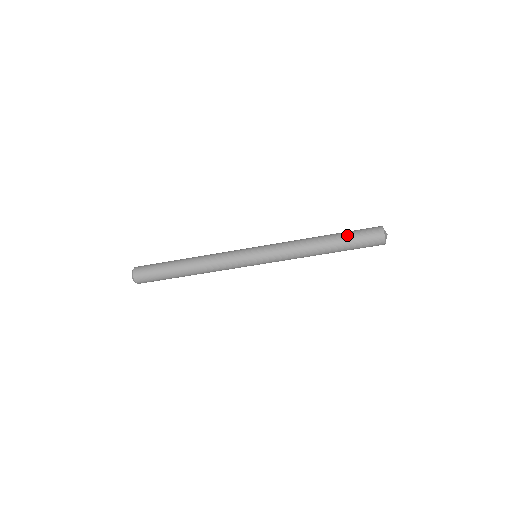
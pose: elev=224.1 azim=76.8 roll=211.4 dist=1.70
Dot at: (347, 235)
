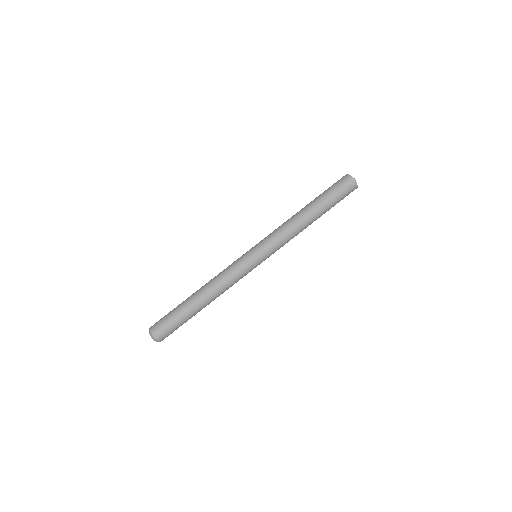
Dot at: (321, 194)
